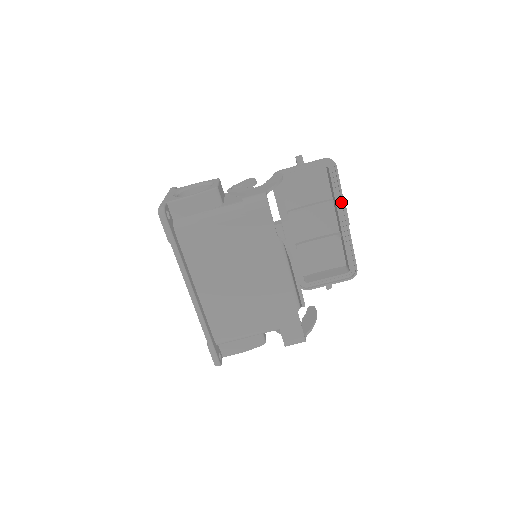
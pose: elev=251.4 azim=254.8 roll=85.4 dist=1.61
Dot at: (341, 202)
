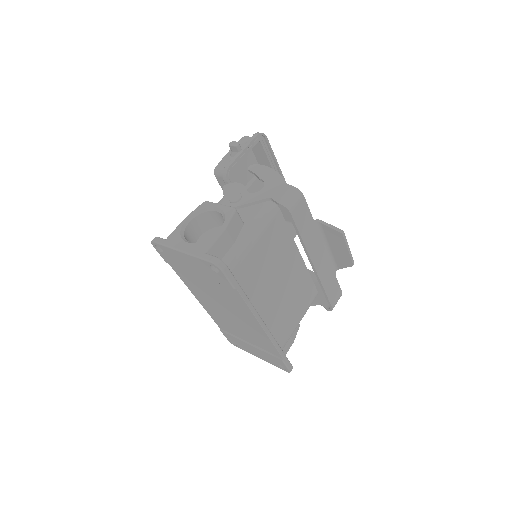
Dot at: (276, 168)
